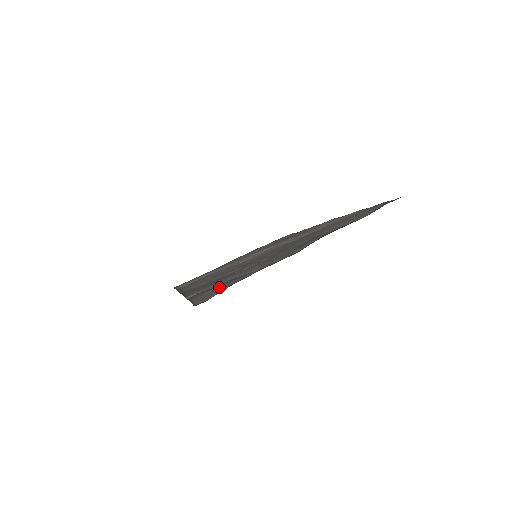
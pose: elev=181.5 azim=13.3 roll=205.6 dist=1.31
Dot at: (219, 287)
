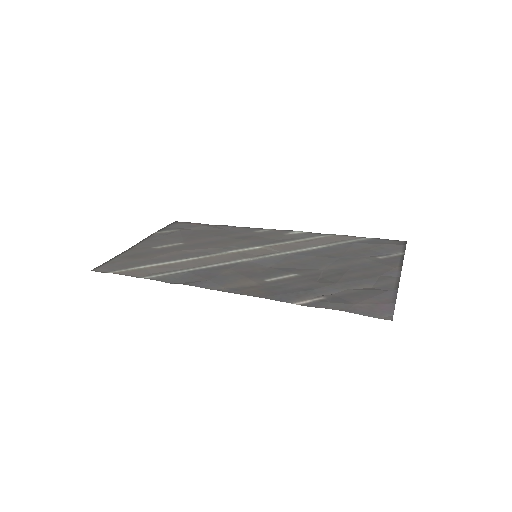
Dot at: (371, 301)
